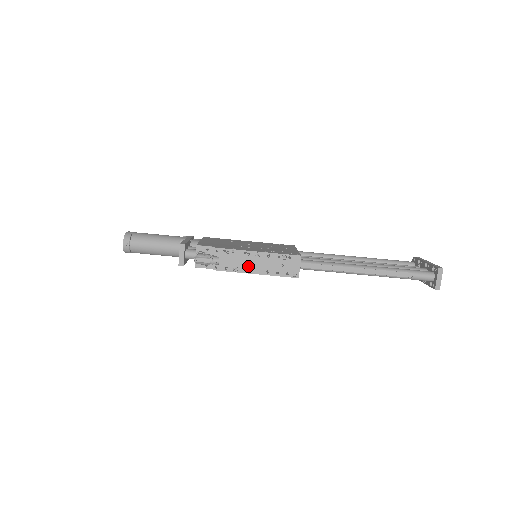
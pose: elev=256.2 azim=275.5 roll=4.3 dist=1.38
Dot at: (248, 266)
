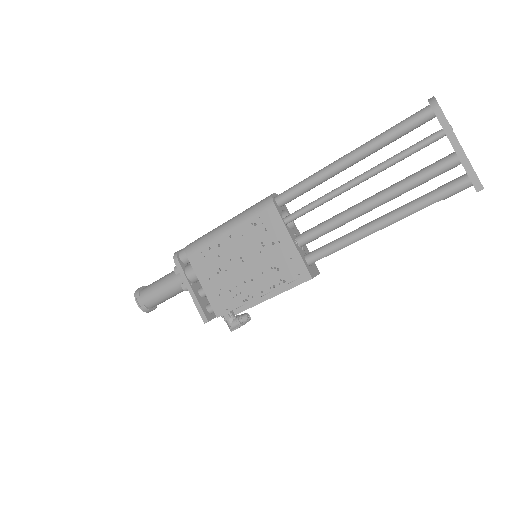
Dot at: occluded
